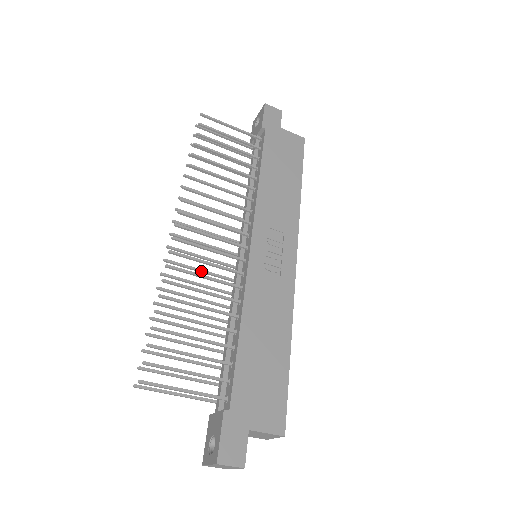
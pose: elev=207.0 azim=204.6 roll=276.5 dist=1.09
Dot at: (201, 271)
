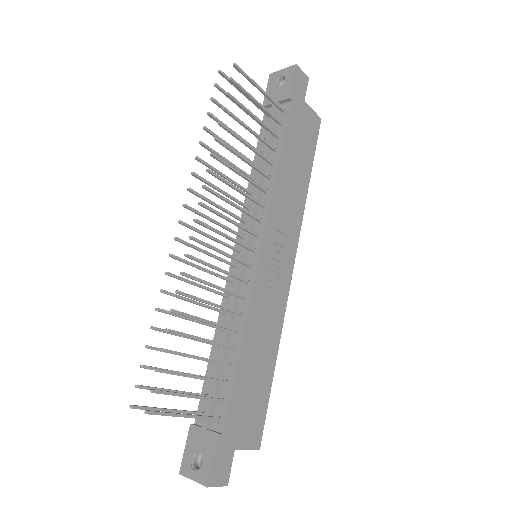
Dot at: (204, 270)
